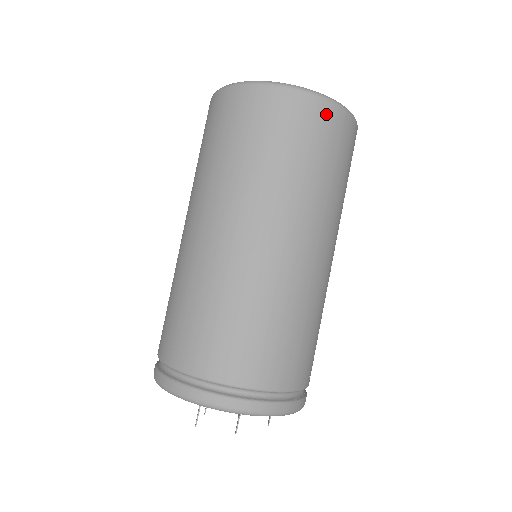
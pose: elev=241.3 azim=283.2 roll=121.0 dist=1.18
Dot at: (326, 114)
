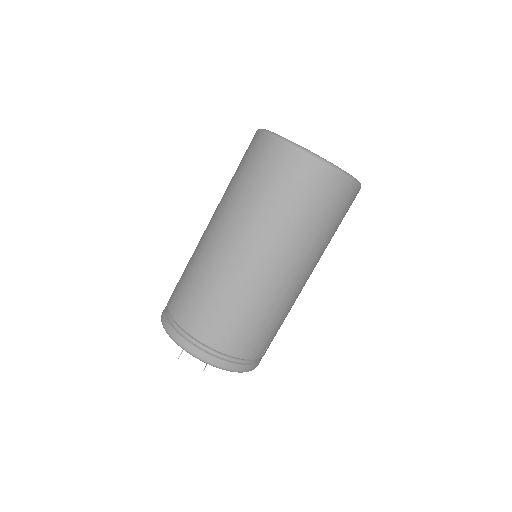
Dot at: (331, 181)
